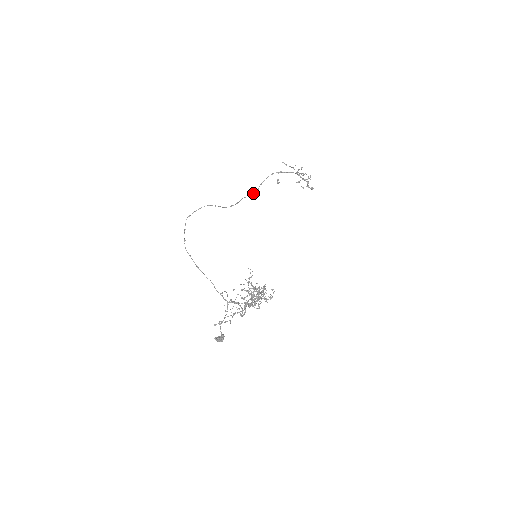
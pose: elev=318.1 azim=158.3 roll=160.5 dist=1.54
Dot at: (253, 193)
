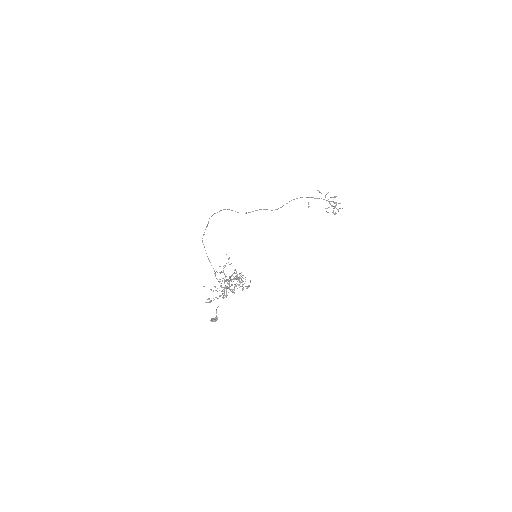
Dot at: (276, 209)
